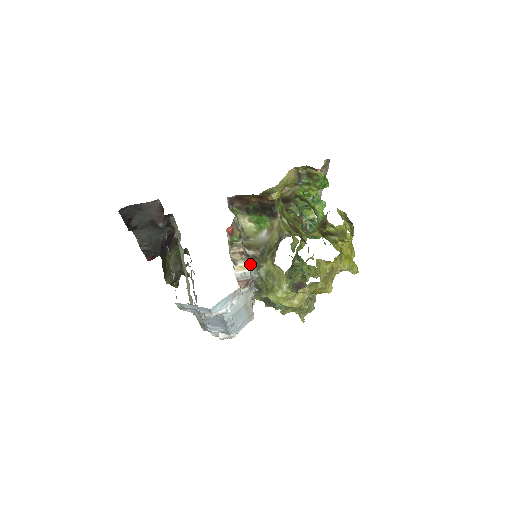
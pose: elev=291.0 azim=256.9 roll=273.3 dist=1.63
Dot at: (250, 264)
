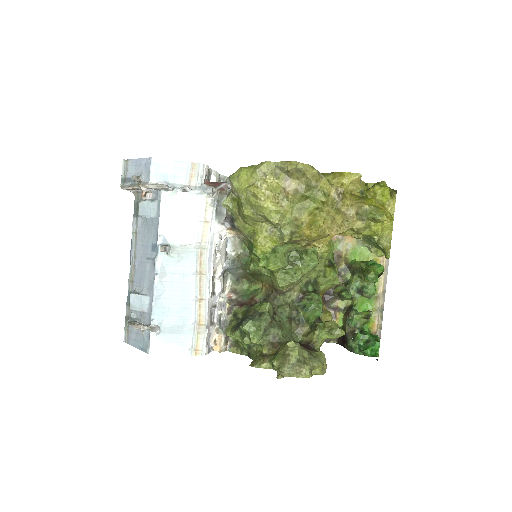
Dot at: occluded
